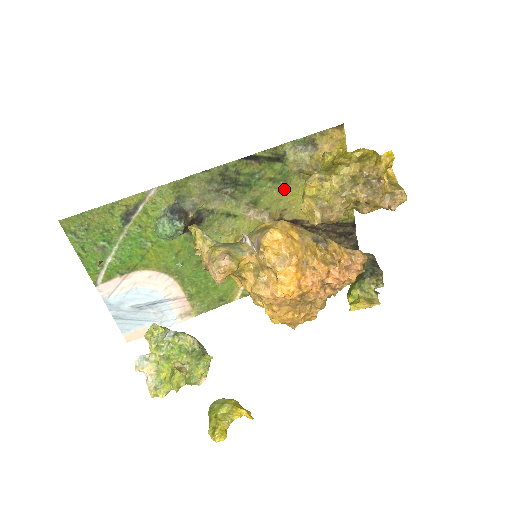
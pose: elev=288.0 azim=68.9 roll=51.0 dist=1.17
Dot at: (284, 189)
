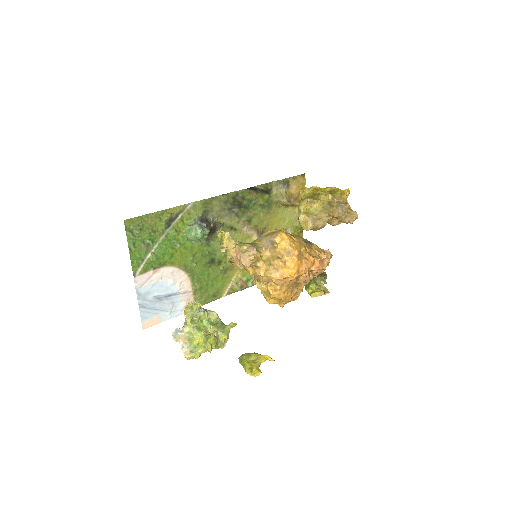
Dot at: (267, 213)
